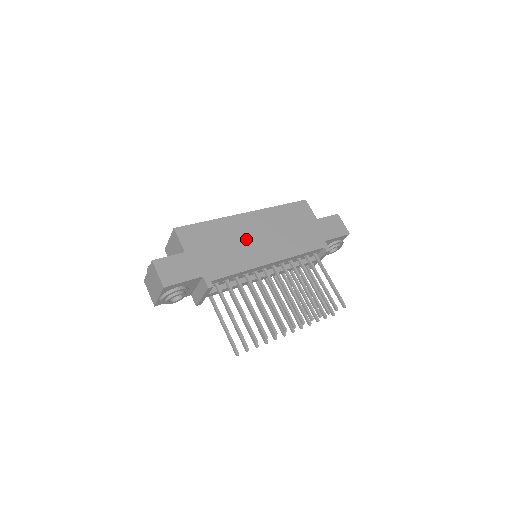
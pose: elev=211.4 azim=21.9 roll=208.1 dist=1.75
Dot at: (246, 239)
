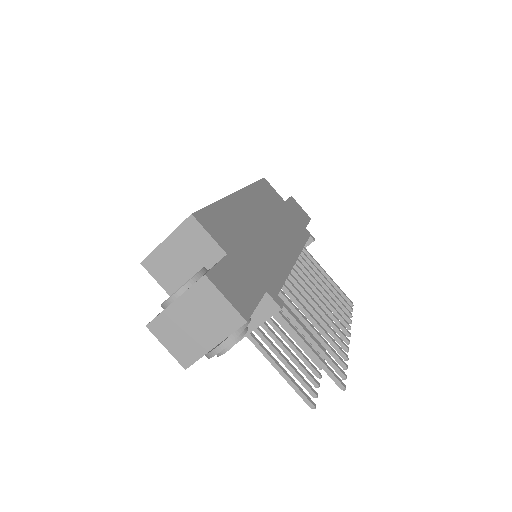
Dot at: (261, 229)
